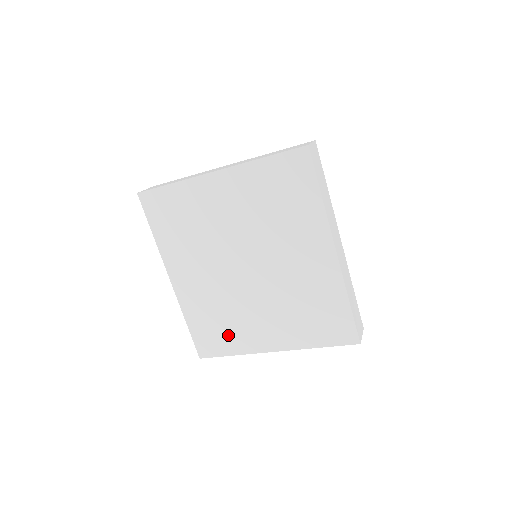
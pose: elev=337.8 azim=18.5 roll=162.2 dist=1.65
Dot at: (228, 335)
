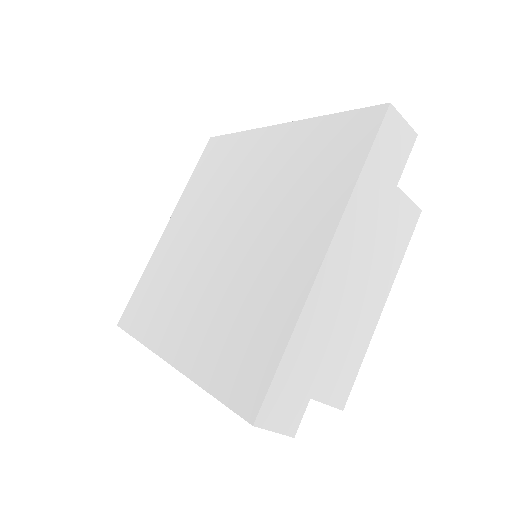
Dot at: (260, 325)
